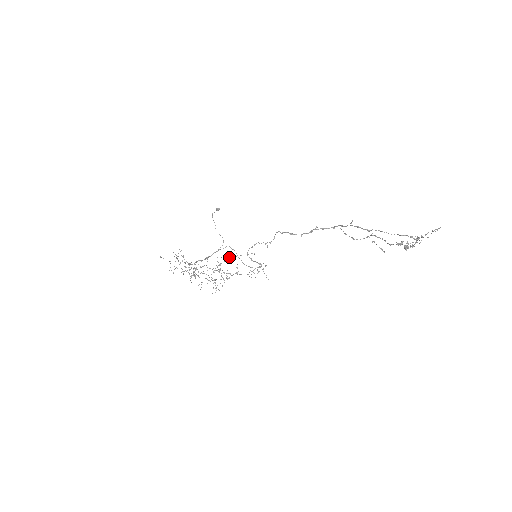
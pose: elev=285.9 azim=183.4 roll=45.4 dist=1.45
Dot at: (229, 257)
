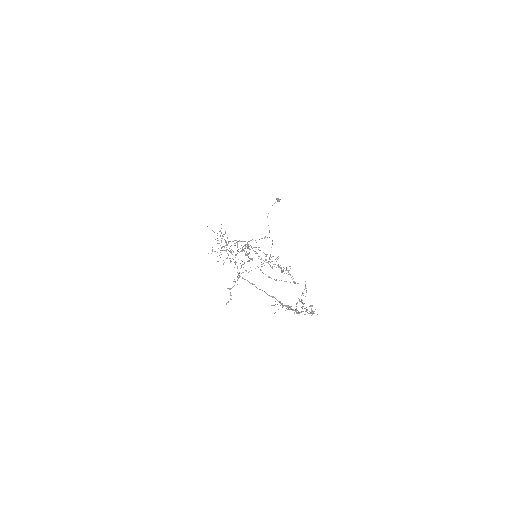
Dot at: occluded
